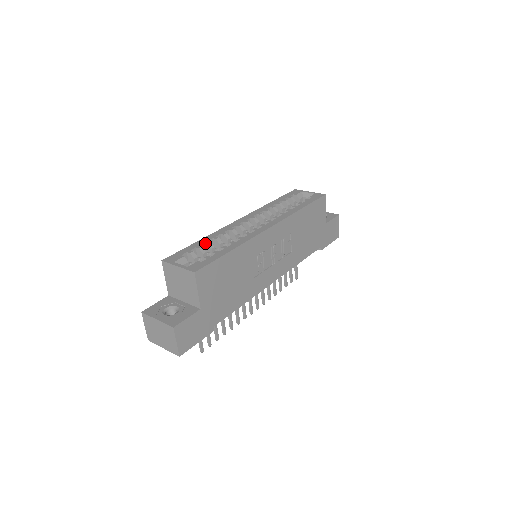
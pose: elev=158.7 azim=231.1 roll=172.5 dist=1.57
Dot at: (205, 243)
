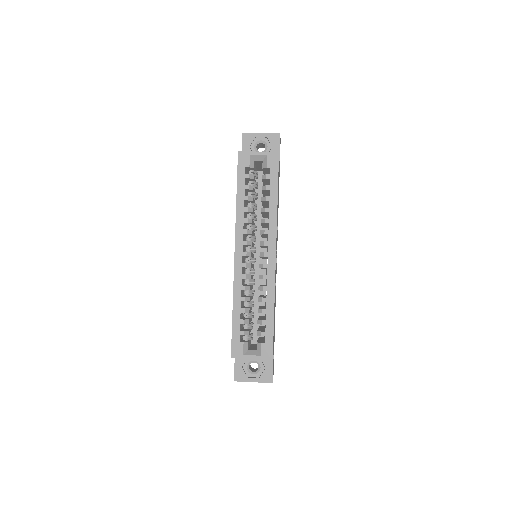
Dot at: occluded
